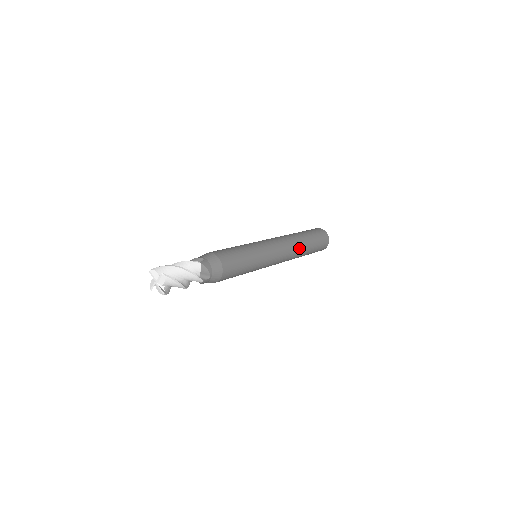
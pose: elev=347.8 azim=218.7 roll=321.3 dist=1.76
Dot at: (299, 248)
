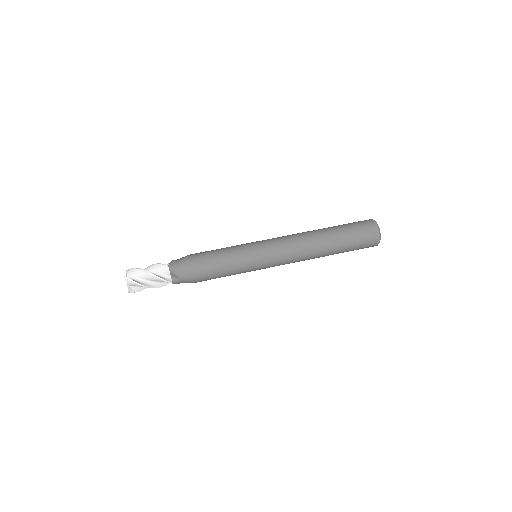
Dot at: occluded
